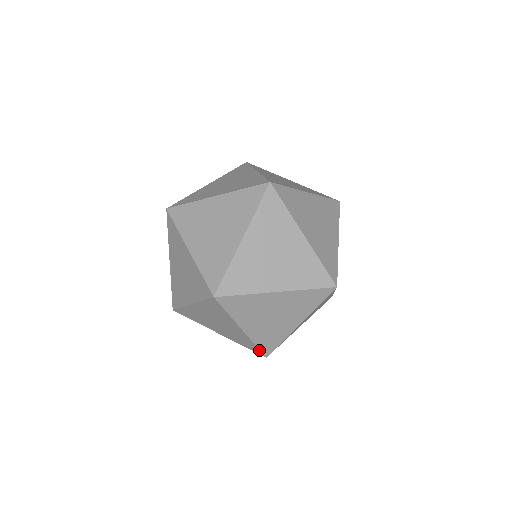
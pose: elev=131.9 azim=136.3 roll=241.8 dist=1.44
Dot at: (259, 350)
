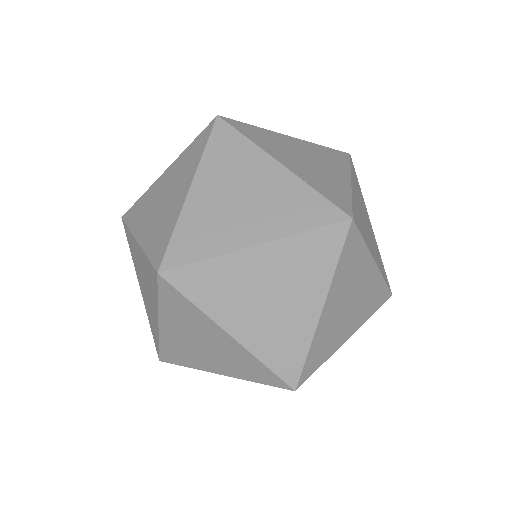
Dot at: occluded
